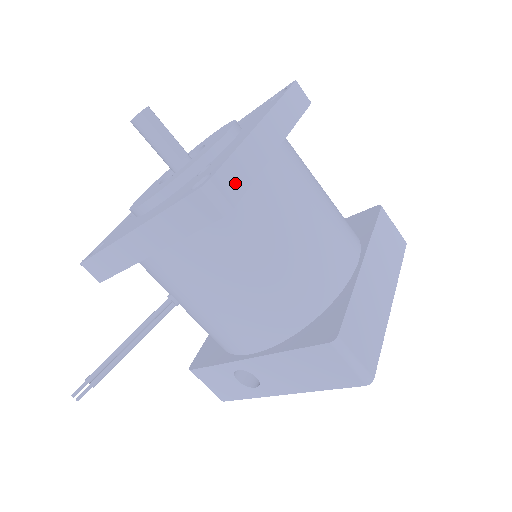
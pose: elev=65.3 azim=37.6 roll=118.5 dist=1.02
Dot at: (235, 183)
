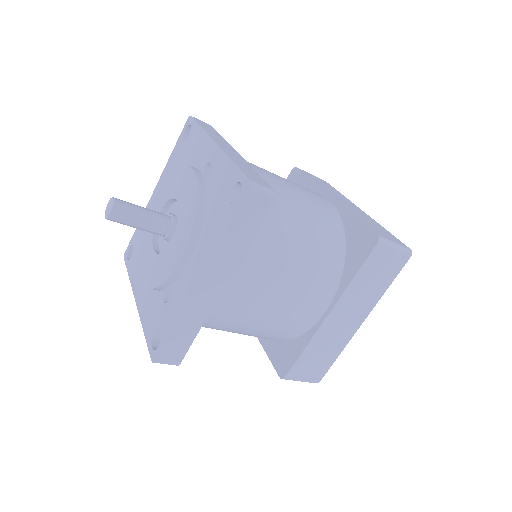
Dot at: (179, 348)
